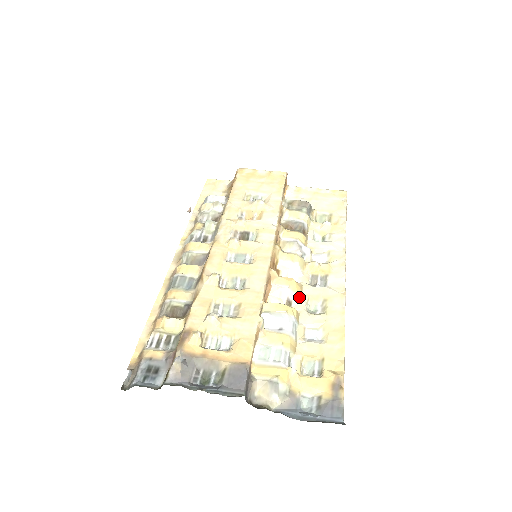
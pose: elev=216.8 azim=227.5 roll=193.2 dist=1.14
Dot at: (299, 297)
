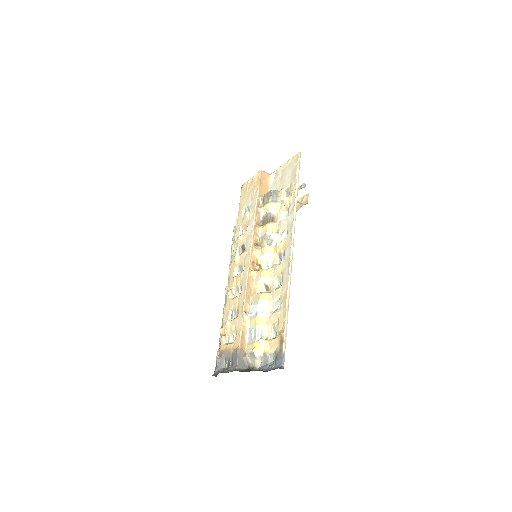
Dot at: (270, 280)
